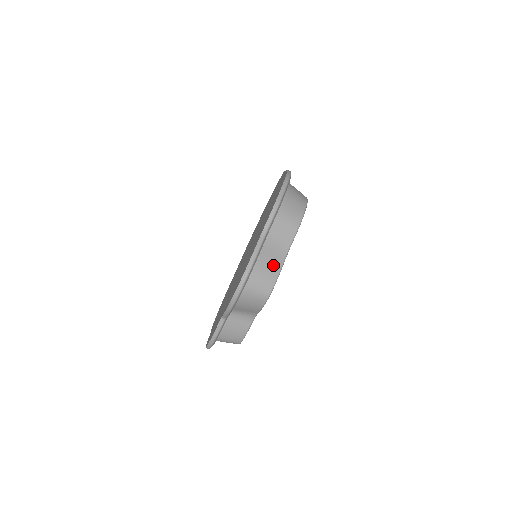
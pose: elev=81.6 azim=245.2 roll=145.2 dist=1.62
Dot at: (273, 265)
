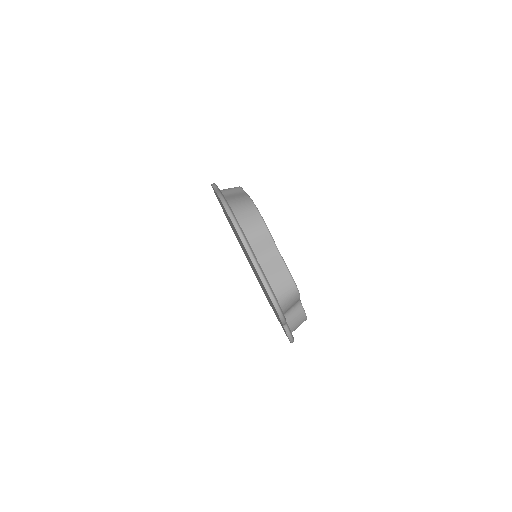
Dot at: (280, 271)
